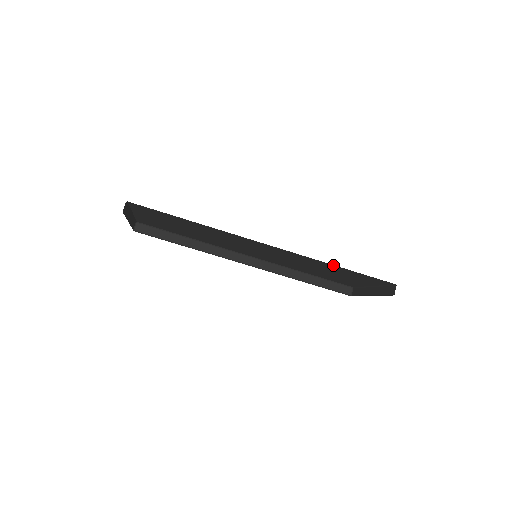
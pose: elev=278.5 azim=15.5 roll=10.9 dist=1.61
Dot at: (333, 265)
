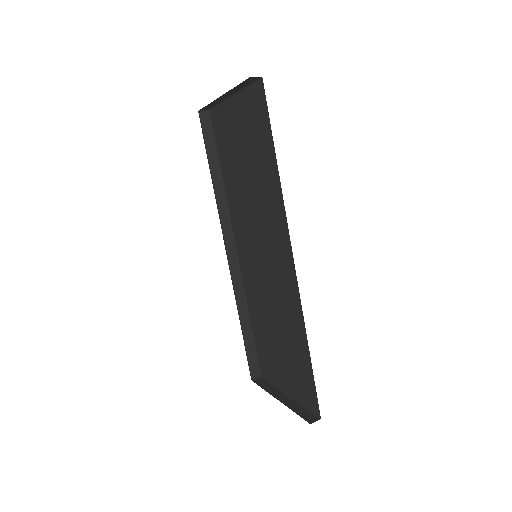
Dot at: (307, 341)
